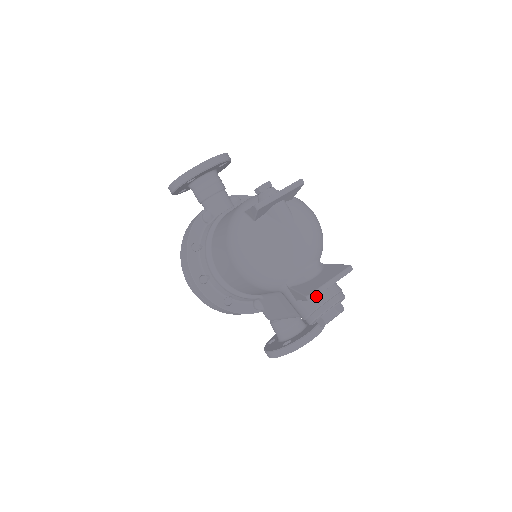
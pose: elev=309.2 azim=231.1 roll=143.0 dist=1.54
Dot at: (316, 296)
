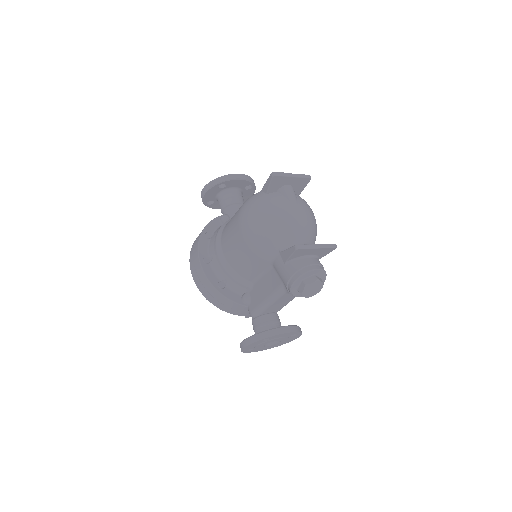
Dot at: (302, 260)
